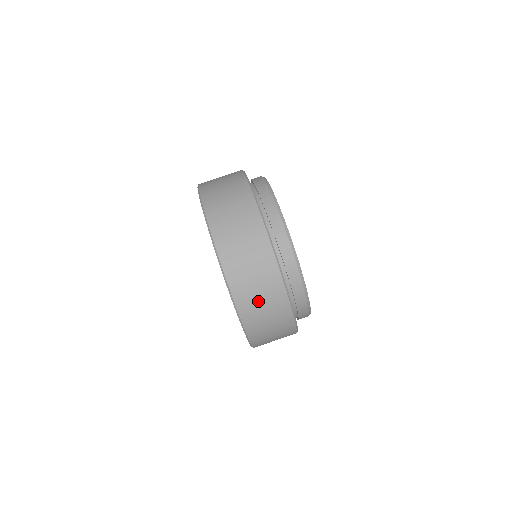
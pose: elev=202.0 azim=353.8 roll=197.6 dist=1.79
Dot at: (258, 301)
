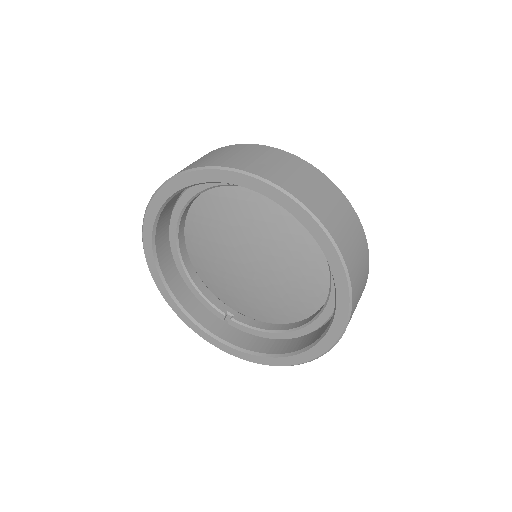
Dot at: (355, 252)
